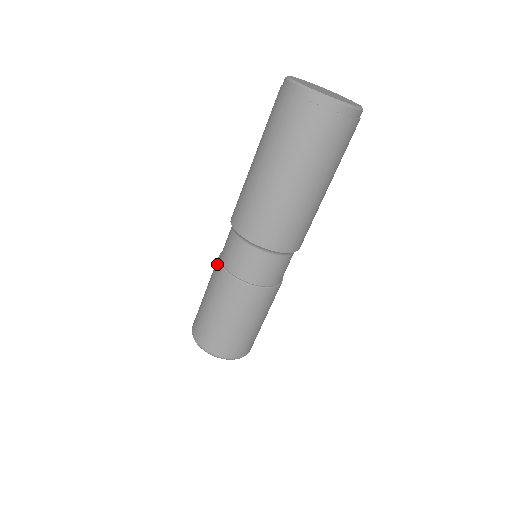
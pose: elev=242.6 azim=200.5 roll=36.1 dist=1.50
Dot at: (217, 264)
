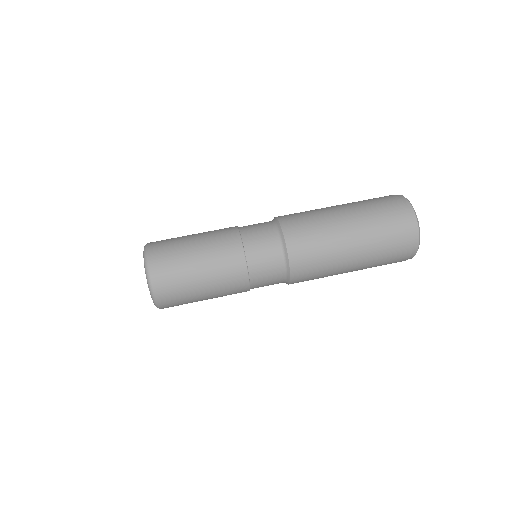
Dot at: occluded
